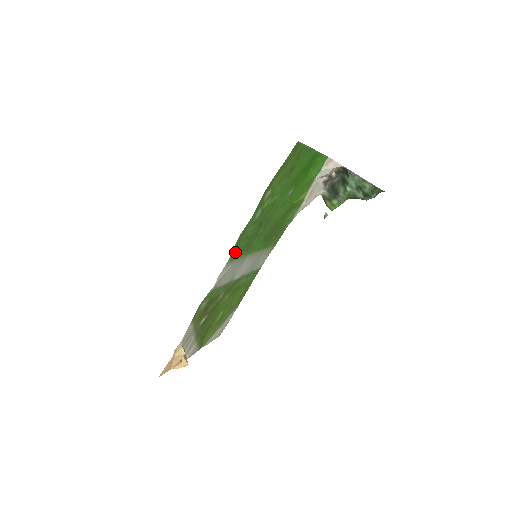
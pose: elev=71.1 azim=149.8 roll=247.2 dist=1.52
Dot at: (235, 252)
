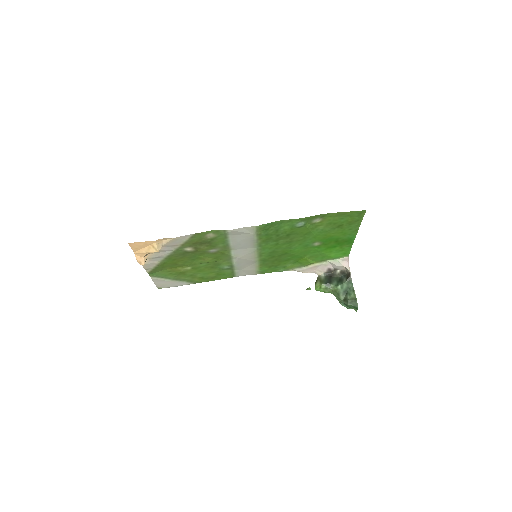
Dot at: (265, 228)
